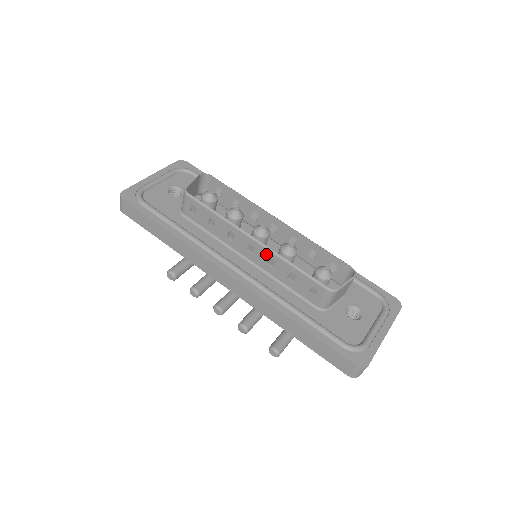
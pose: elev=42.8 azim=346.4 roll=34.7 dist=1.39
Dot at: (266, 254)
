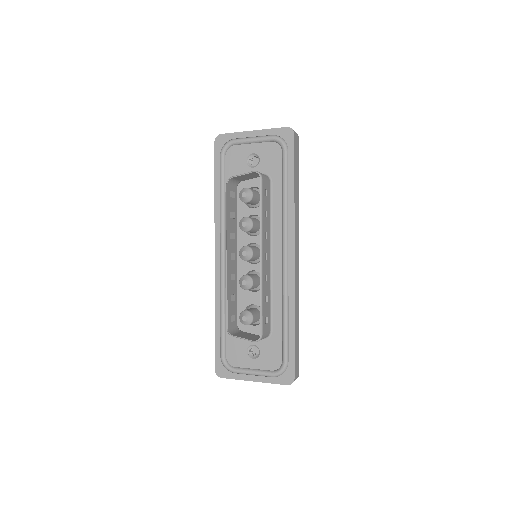
Dot at: (229, 271)
